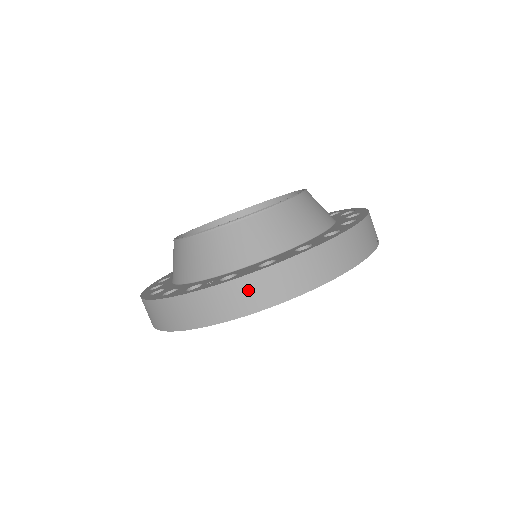
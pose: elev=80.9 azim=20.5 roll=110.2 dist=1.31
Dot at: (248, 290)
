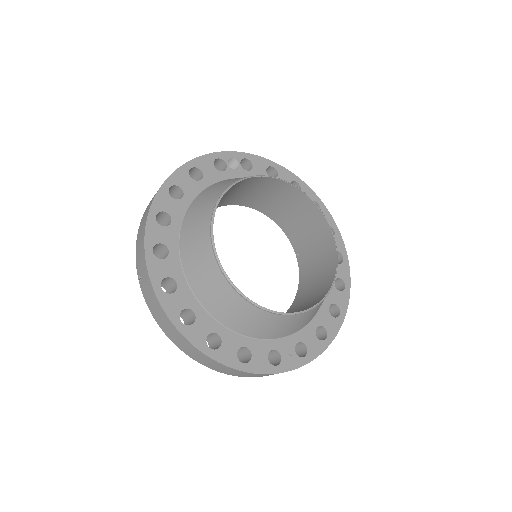
Dot at: occluded
